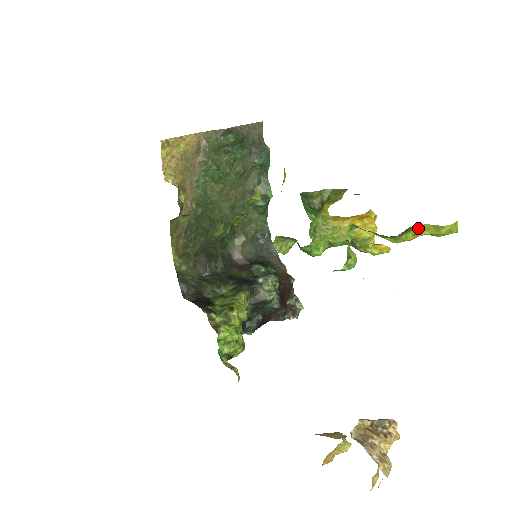
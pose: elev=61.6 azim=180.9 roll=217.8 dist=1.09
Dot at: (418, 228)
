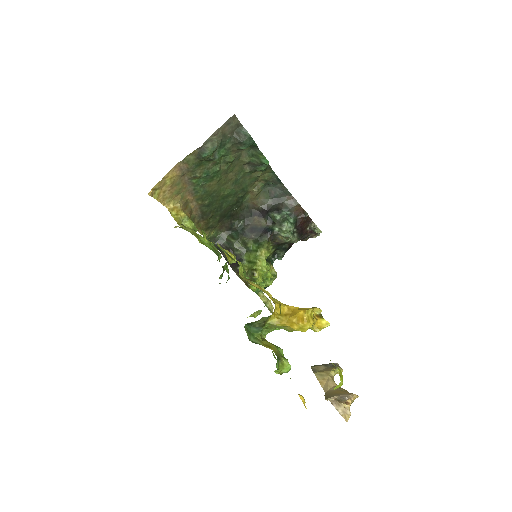
Dot at: occluded
